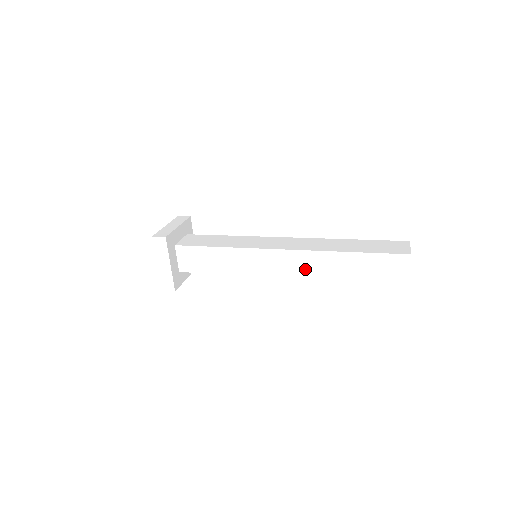
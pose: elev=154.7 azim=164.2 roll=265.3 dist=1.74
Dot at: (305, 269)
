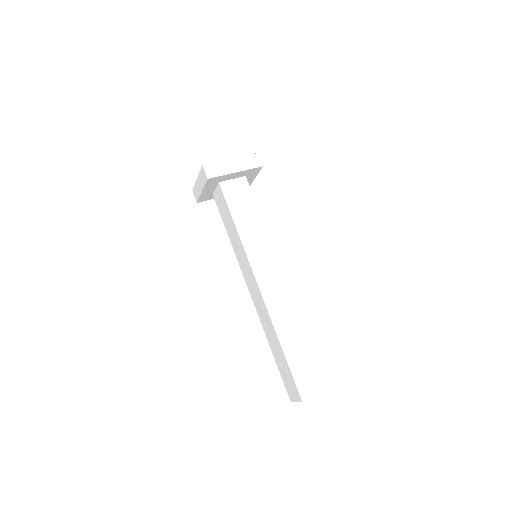
Dot at: (260, 310)
